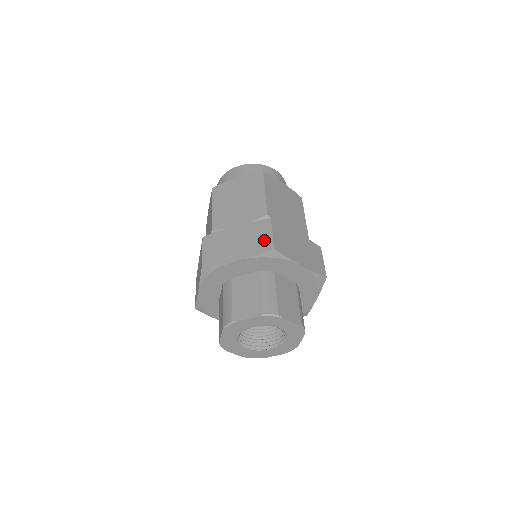
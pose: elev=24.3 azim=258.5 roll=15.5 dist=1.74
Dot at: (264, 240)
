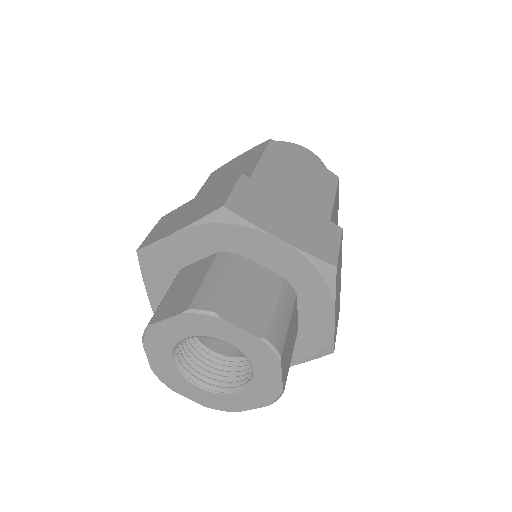
Dot at: (218, 199)
